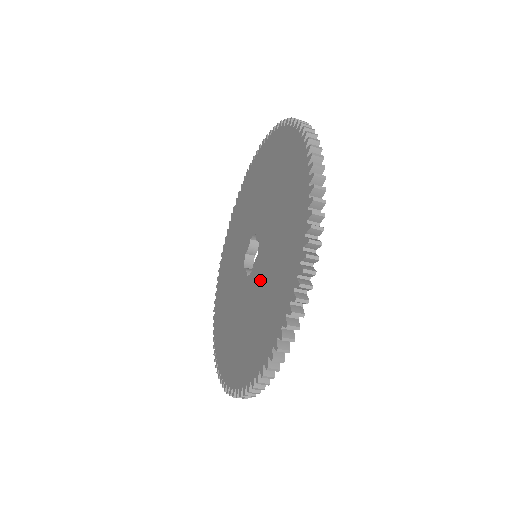
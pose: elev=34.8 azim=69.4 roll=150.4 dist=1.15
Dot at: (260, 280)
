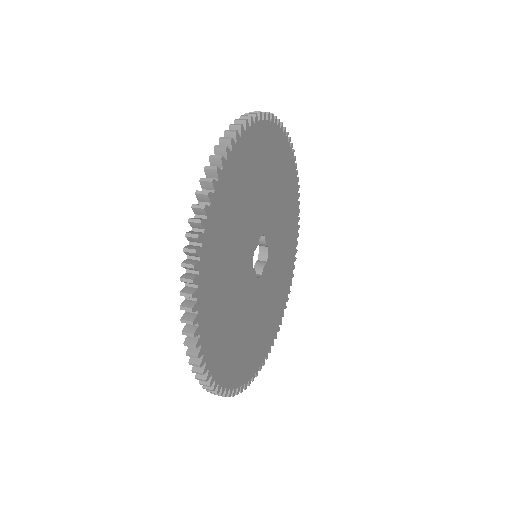
Dot at: occluded
